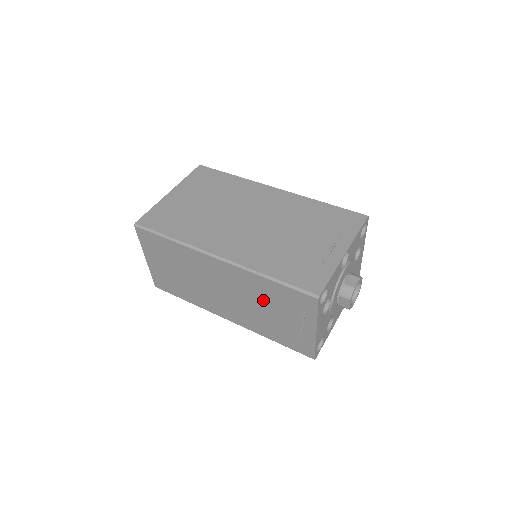
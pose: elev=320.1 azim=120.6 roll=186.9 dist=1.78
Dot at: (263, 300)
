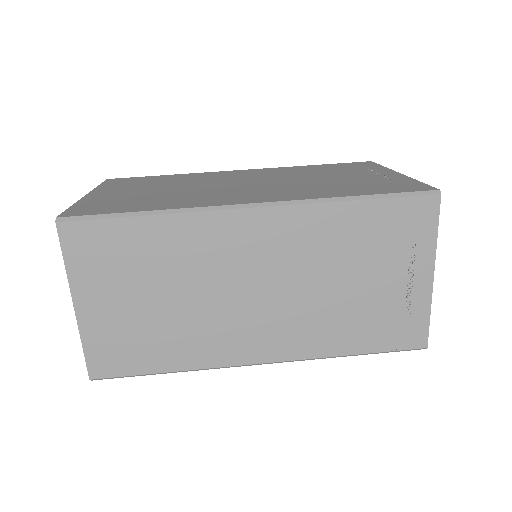
Dot at: (340, 260)
